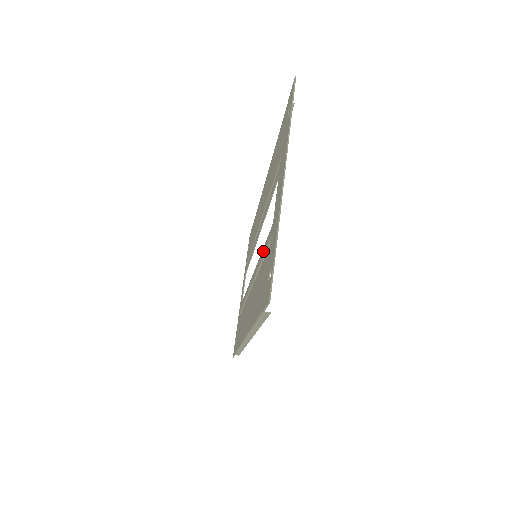
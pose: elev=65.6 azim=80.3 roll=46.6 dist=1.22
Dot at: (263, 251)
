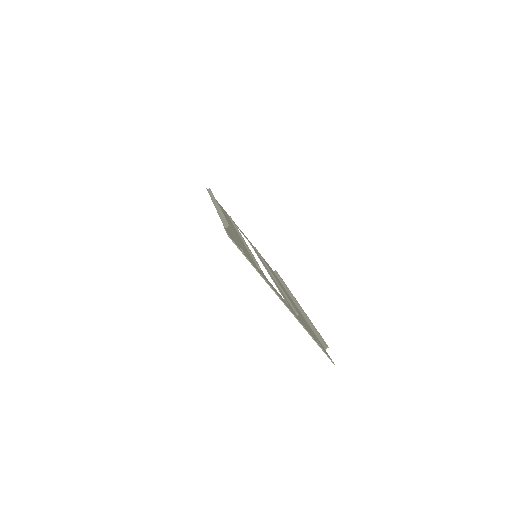
Dot at: occluded
